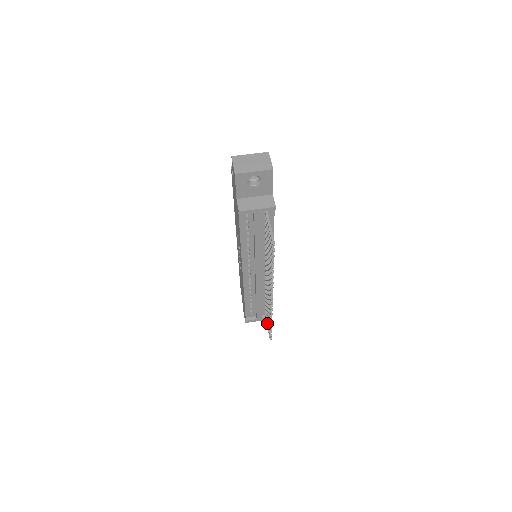
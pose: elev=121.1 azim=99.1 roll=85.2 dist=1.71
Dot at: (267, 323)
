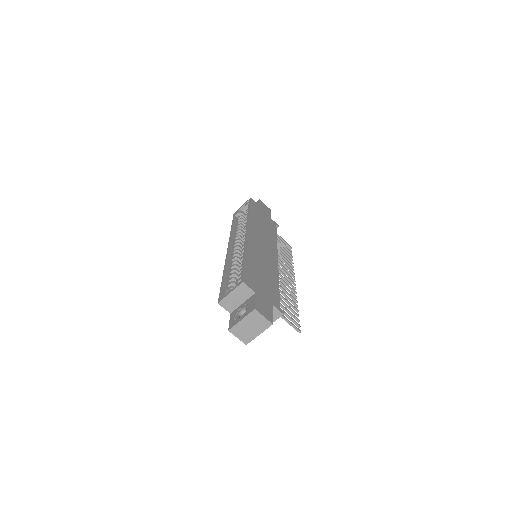
Dot at: (282, 243)
